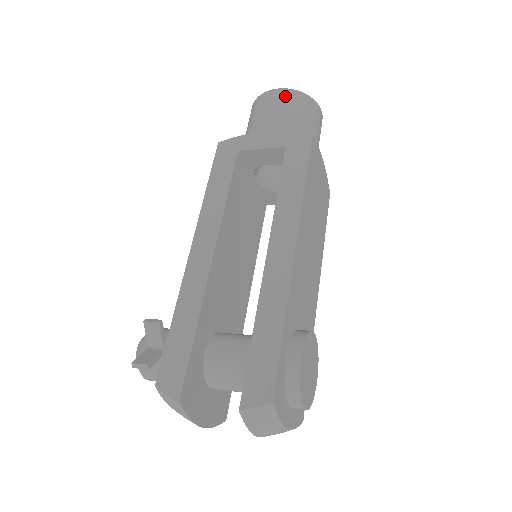
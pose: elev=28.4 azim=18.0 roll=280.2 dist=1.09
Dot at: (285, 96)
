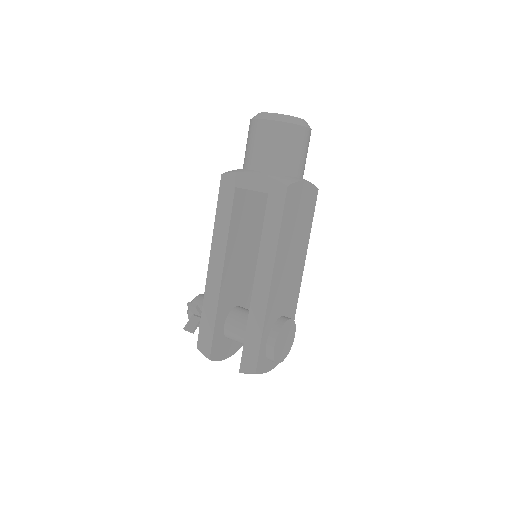
Dot at: (272, 130)
